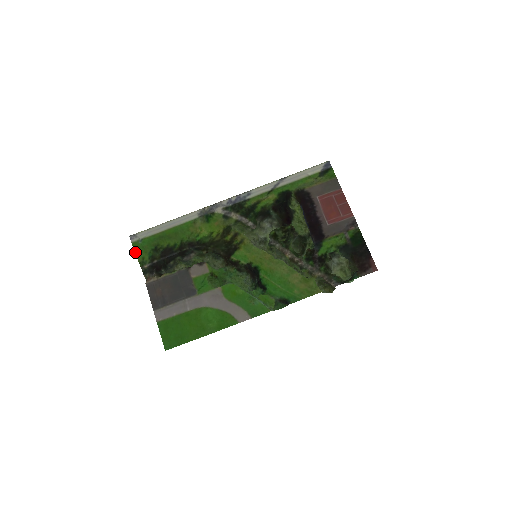
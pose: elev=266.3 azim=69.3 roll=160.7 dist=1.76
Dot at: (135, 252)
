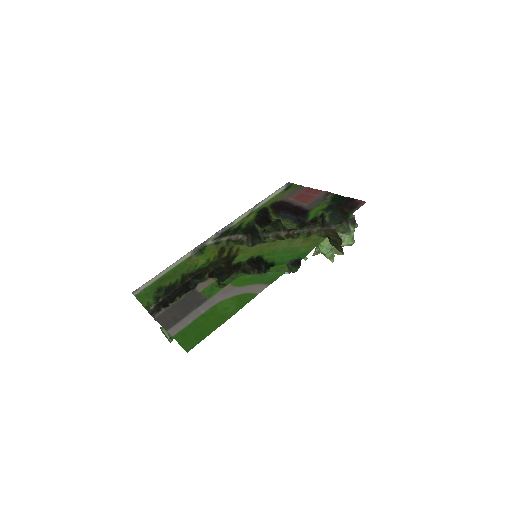
Dot at: (139, 301)
